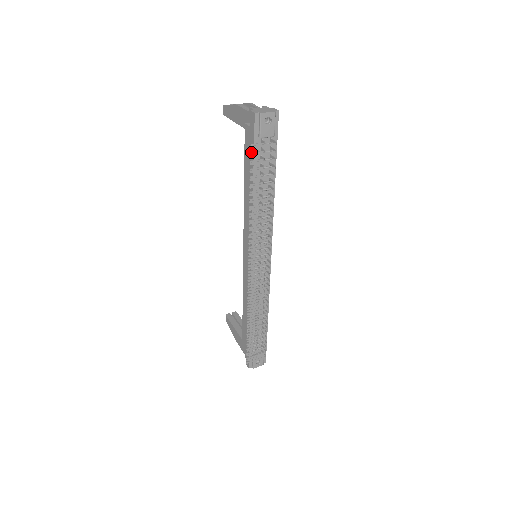
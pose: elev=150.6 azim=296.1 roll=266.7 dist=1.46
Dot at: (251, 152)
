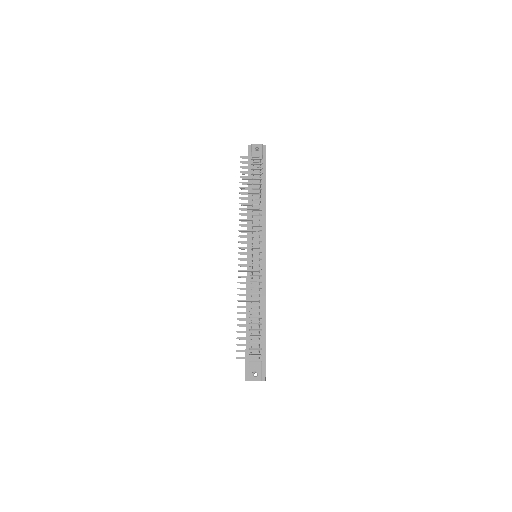
Dot at: (243, 163)
